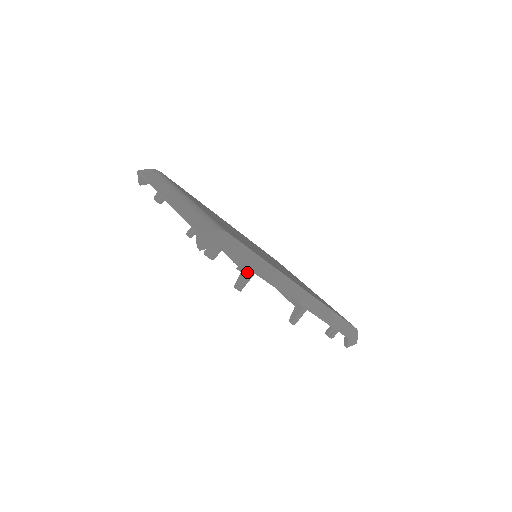
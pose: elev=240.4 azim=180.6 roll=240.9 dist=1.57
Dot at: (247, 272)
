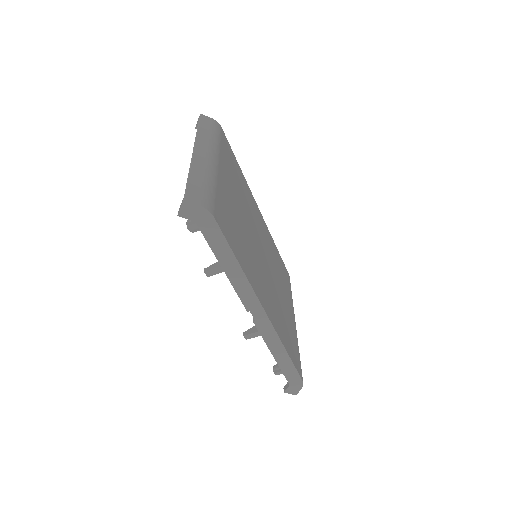
Dot at: occluded
